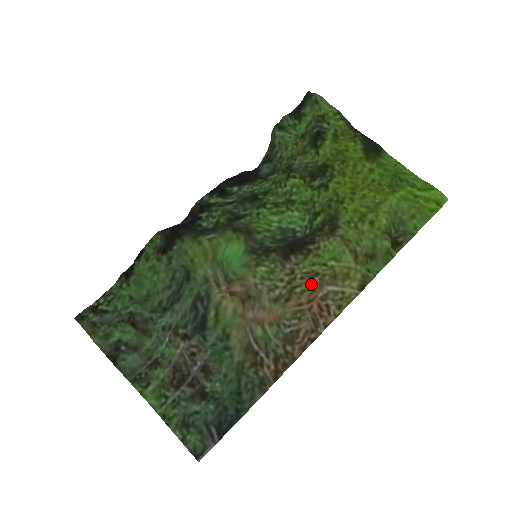
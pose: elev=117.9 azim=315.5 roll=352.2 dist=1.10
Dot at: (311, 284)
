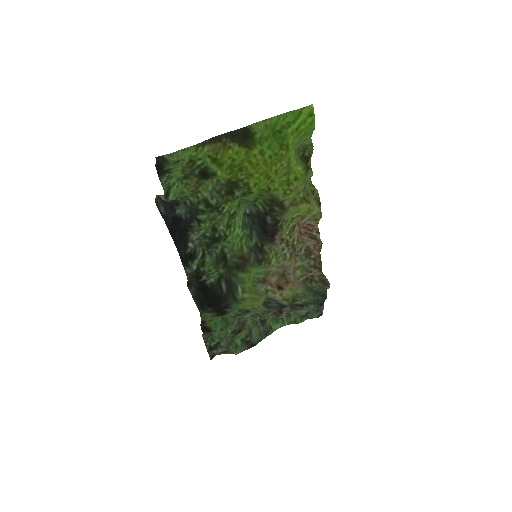
Dot at: (296, 232)
